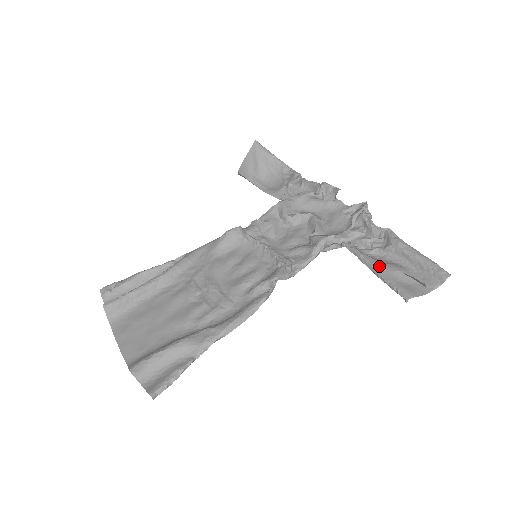
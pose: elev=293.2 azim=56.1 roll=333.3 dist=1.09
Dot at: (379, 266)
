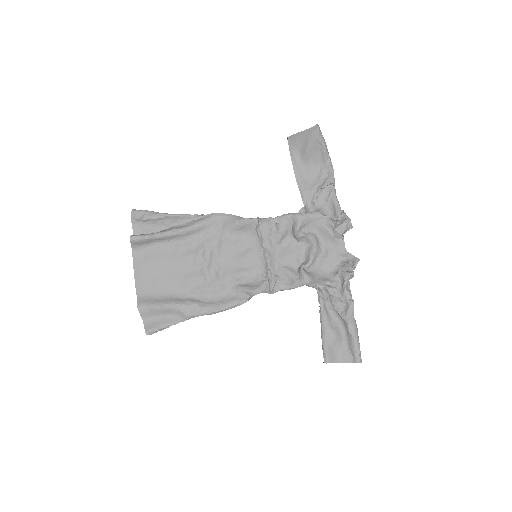
Dot at: (326, 328)
